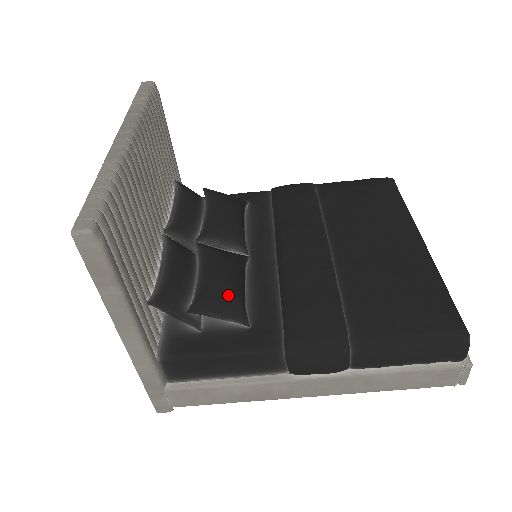
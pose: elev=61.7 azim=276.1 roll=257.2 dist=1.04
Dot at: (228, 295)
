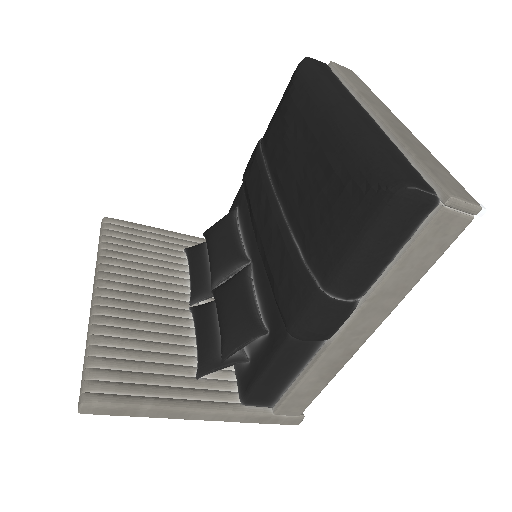
Dot at: (236, 324)
